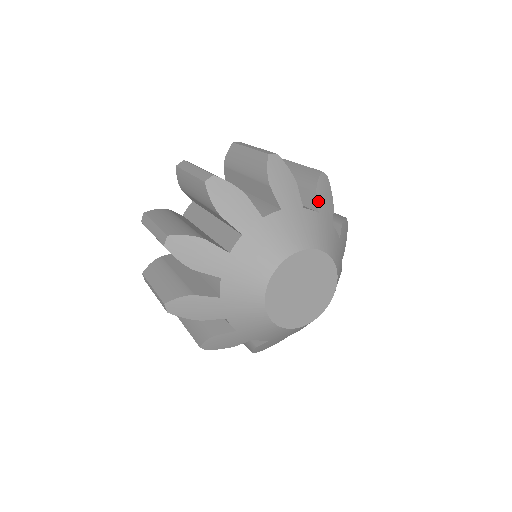
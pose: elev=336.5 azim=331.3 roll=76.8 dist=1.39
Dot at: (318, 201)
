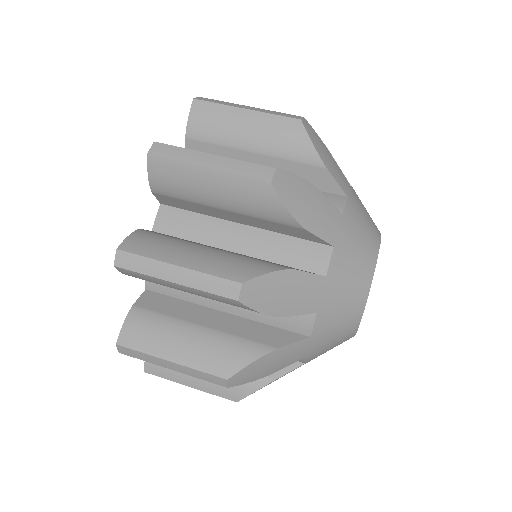
Dot at: occluded
